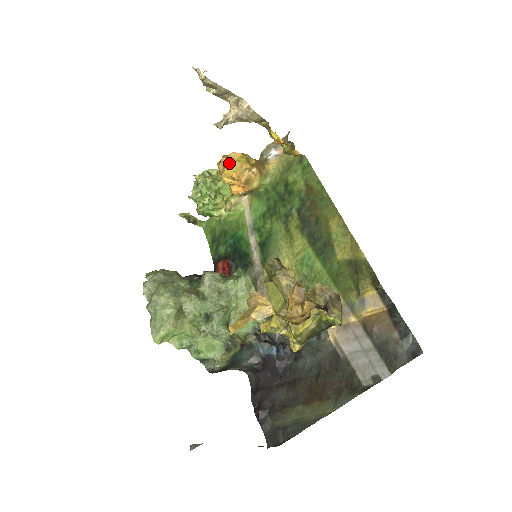
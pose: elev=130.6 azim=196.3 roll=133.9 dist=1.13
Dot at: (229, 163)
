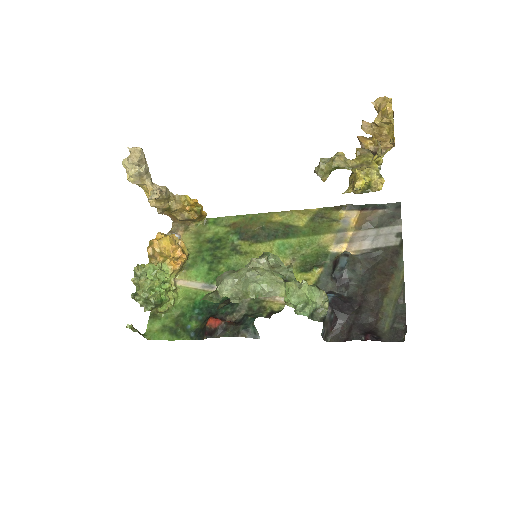
Dot at: (164, 237)
